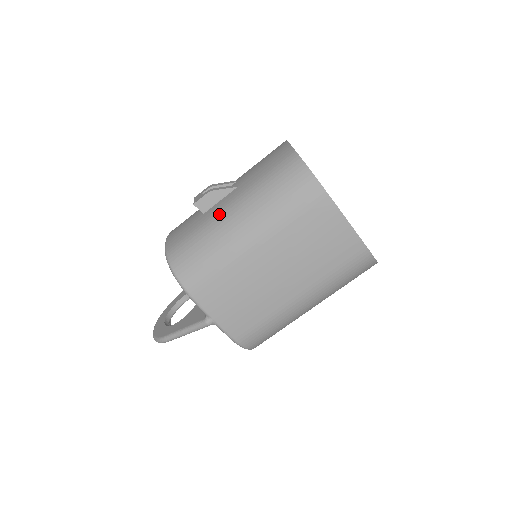
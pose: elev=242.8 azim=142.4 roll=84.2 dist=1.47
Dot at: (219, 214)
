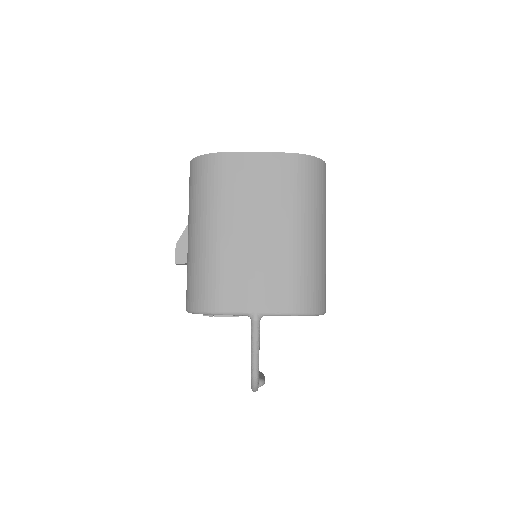
Dot at: (189, 246)
